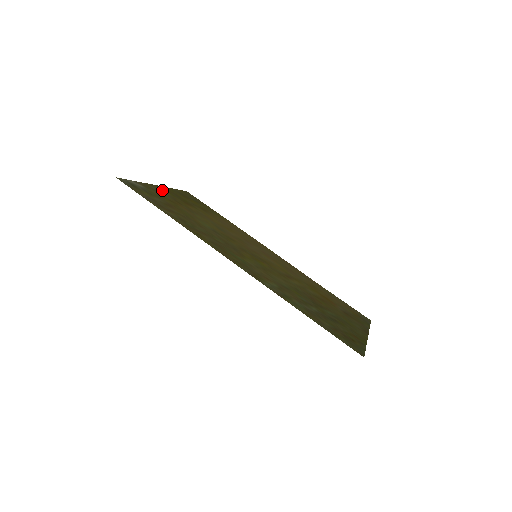
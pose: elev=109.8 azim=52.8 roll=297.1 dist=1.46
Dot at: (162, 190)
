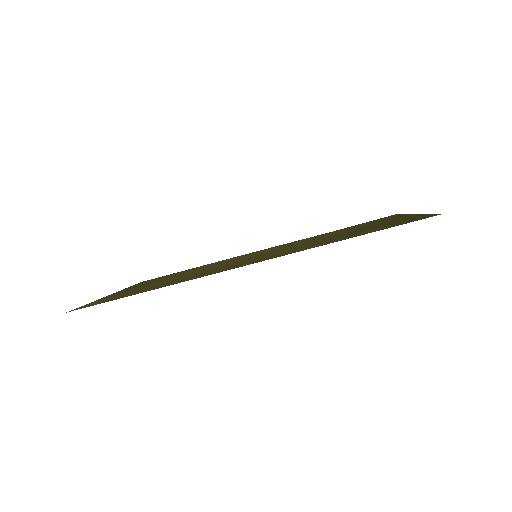
Dot at: (120, 292)
